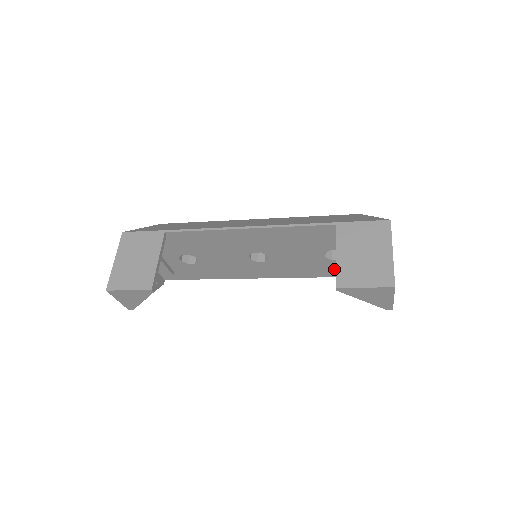
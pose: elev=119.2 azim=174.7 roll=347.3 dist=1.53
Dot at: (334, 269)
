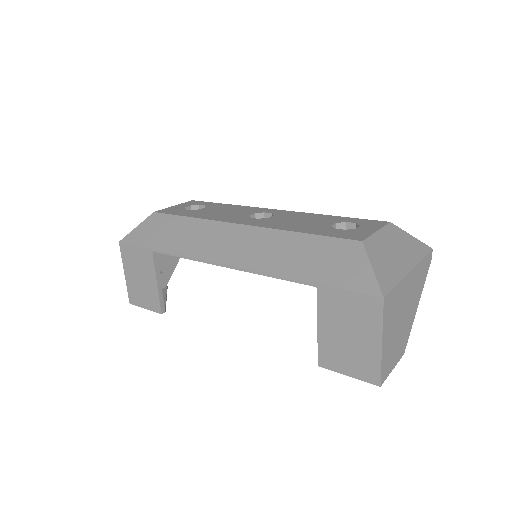
Dot at: occluded
